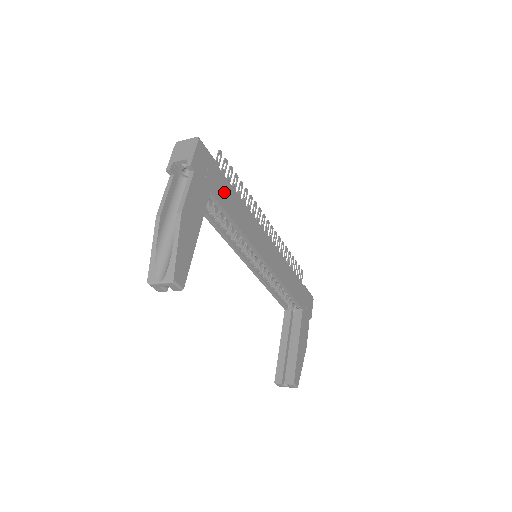
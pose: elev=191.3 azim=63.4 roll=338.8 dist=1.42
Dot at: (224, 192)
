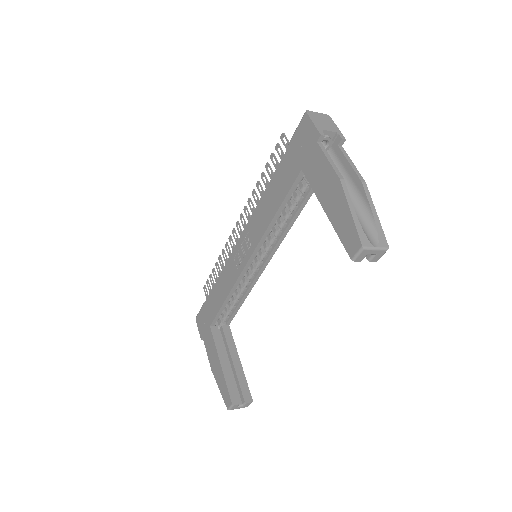
Dot at: occluded
